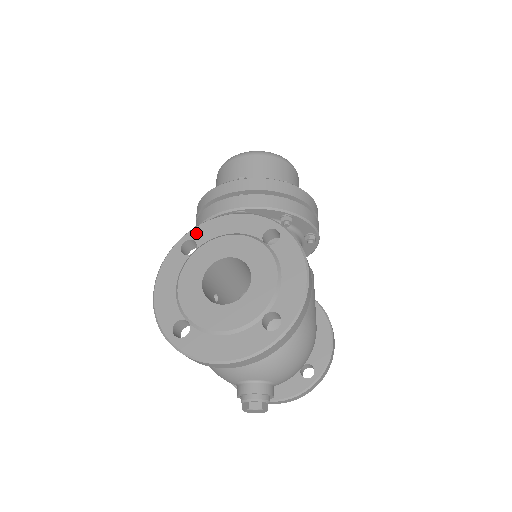
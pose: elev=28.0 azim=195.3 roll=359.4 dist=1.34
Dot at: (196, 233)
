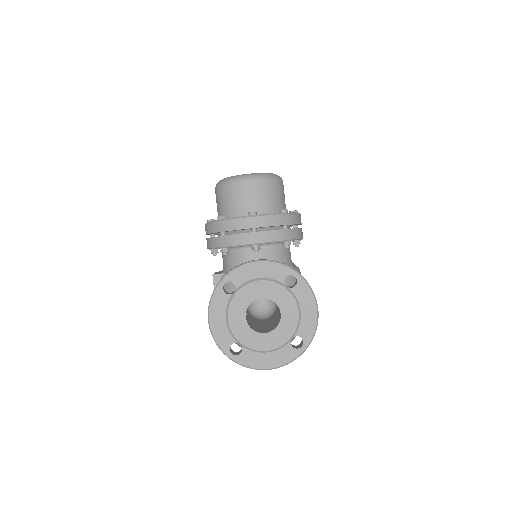
Dot at: (233, 276)
